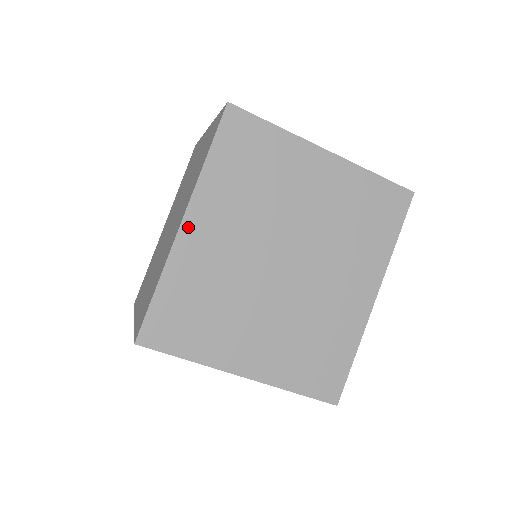
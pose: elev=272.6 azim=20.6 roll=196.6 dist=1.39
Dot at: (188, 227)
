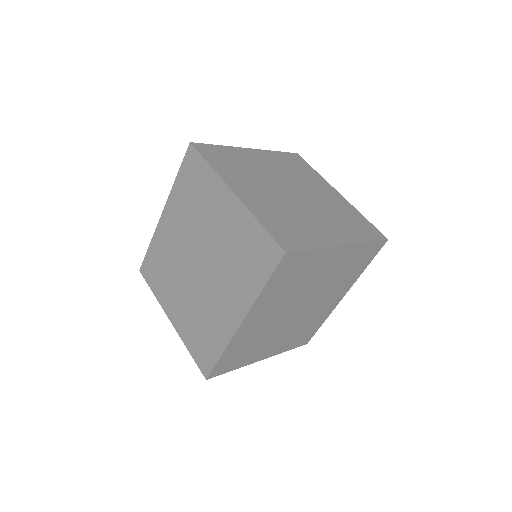
Dot at: (245, 324)
